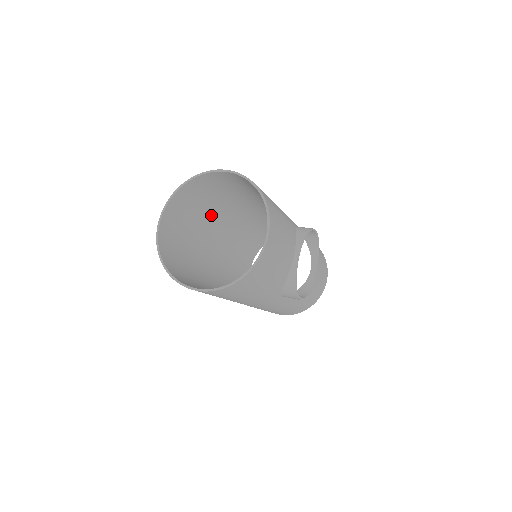
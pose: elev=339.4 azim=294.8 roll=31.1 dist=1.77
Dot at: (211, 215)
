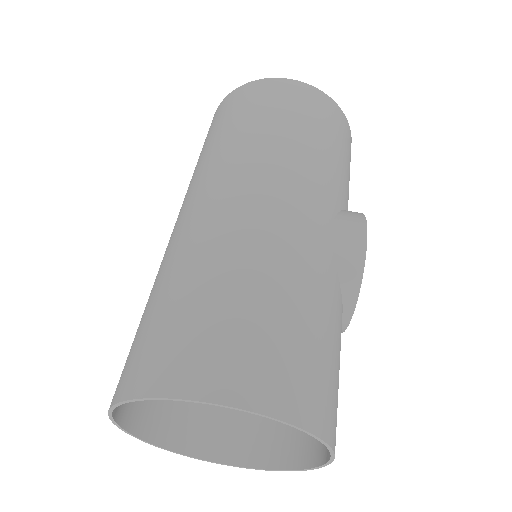
Dot at: occluded
